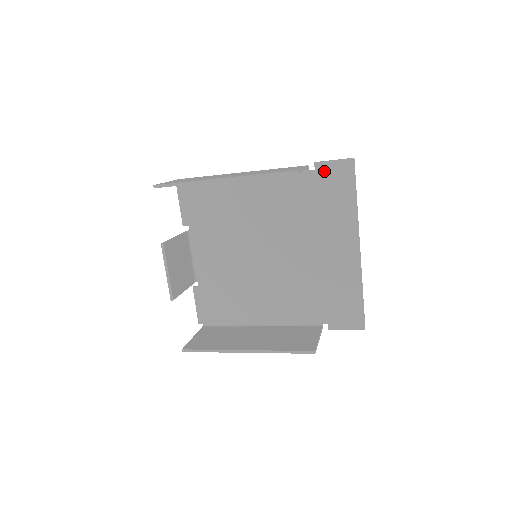
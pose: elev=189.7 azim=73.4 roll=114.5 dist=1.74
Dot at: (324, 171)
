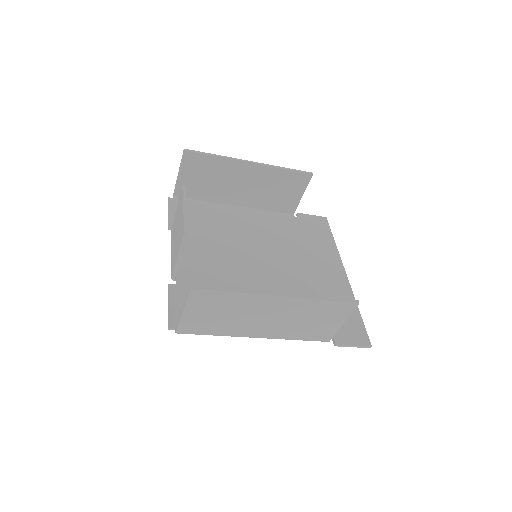
Dot at: (306, 219)
